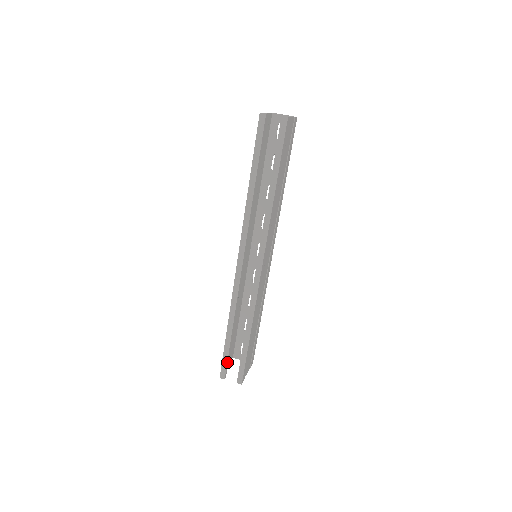
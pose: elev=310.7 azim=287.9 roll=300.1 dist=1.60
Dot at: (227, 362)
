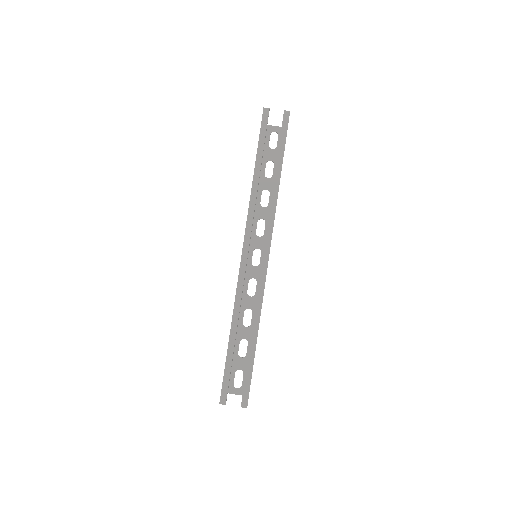
Dot at: occluded
